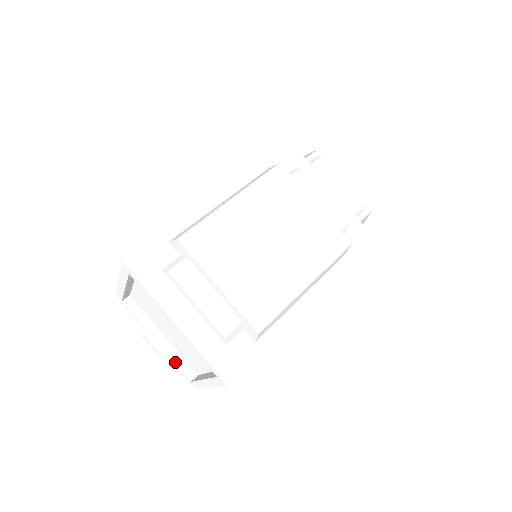
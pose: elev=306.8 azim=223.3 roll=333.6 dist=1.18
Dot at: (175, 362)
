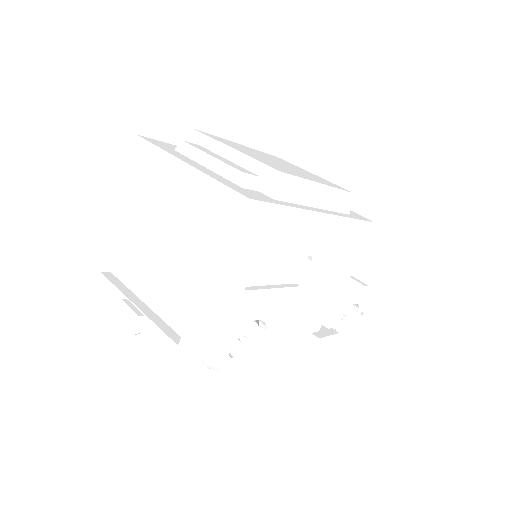
Dot at: (158, 326)
